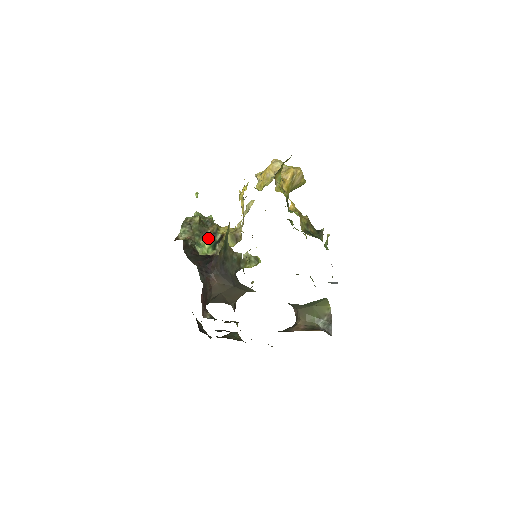
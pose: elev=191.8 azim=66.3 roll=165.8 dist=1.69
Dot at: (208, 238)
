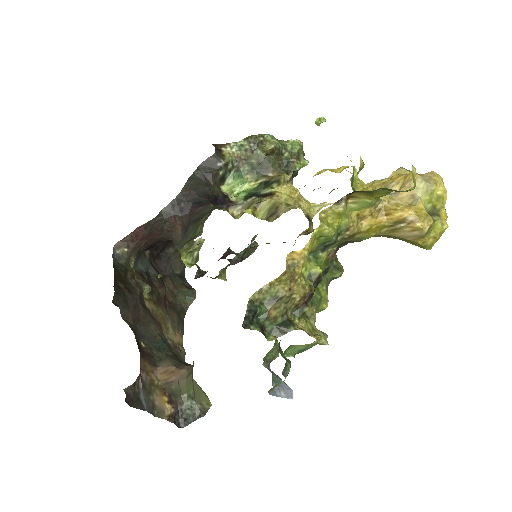
Dot at: (259, 180)
